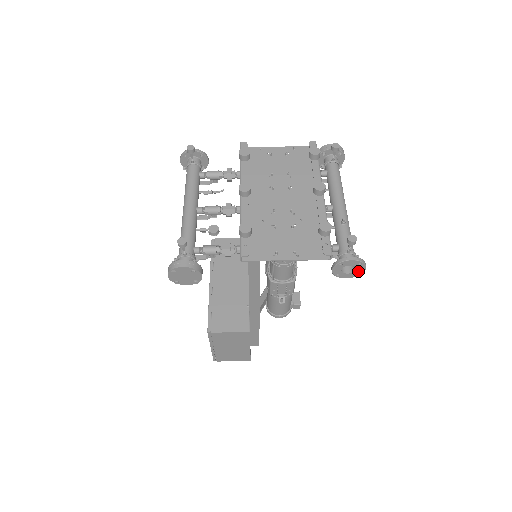
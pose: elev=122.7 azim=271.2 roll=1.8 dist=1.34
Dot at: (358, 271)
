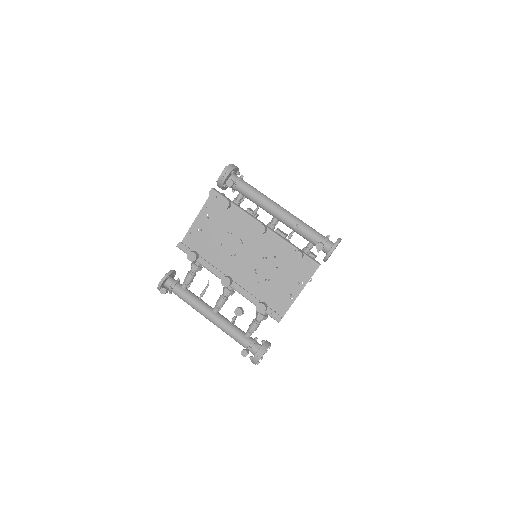
Dot at: occluded
